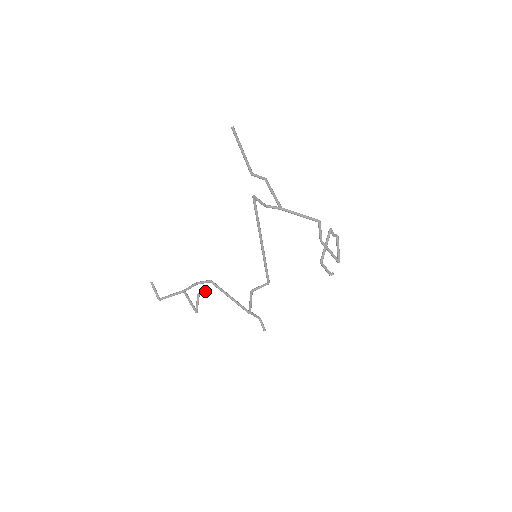
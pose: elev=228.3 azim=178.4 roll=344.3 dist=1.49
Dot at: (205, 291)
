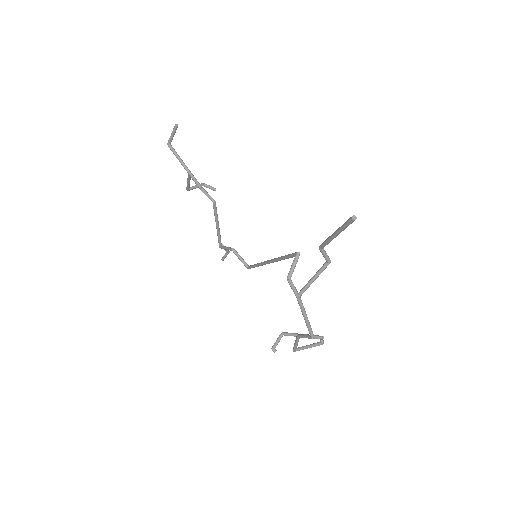
Dot at: (212, 189)
